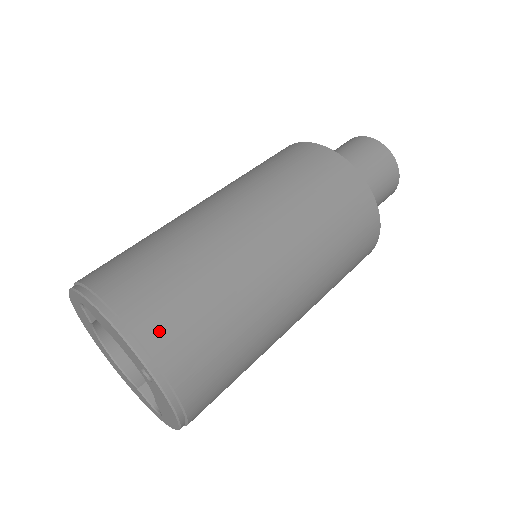
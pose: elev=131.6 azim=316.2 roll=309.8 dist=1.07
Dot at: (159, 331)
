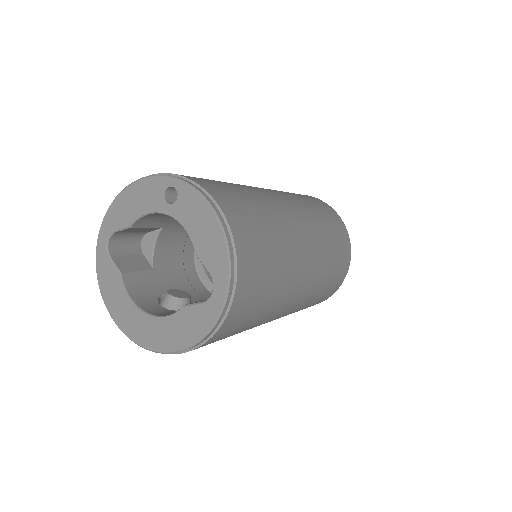
Dot at: occluded
